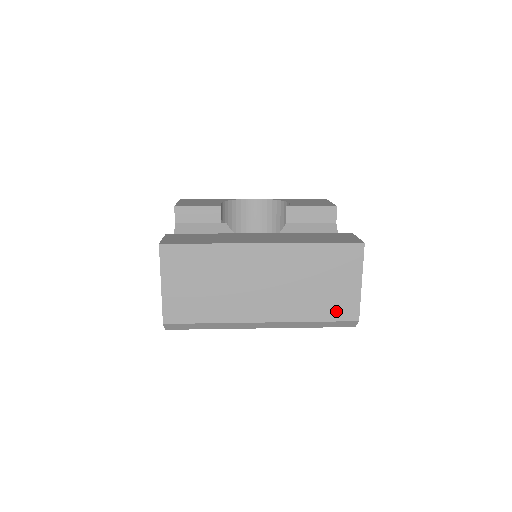
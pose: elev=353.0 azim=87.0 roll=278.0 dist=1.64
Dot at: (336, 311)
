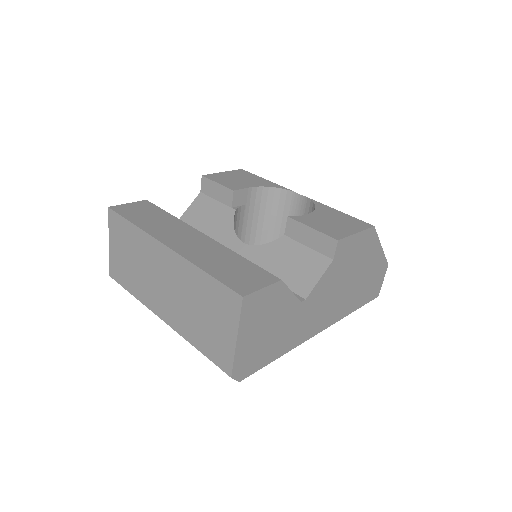
Dot at: (214, 352)
